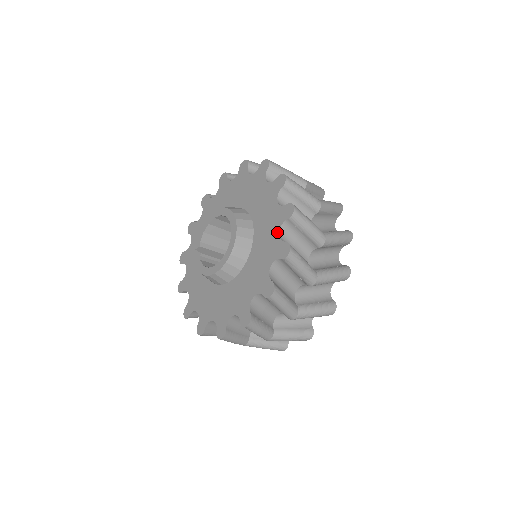
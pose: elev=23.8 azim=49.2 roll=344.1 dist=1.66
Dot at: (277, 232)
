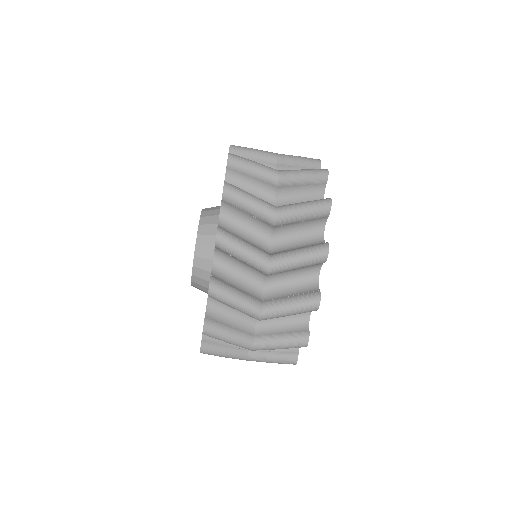
Dot at: occluded
